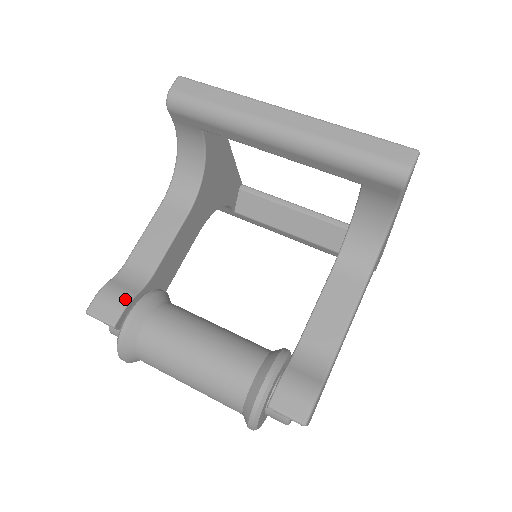
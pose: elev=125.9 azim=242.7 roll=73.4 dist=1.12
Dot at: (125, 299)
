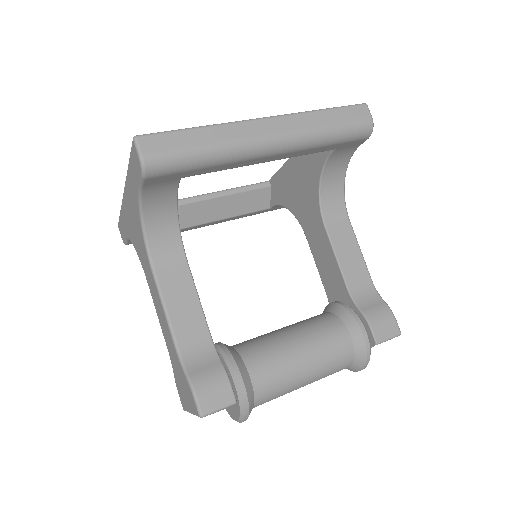
Dot at: (221, 375)
